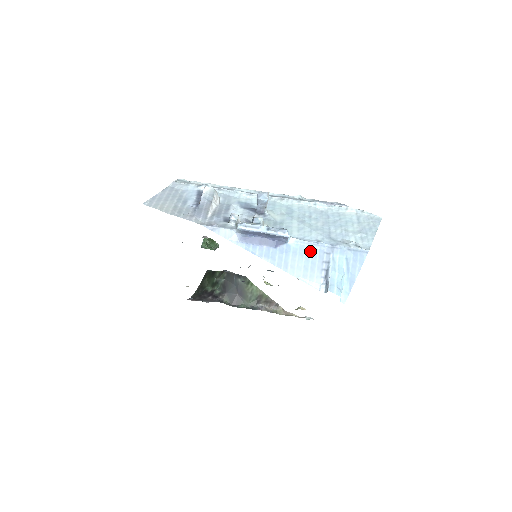
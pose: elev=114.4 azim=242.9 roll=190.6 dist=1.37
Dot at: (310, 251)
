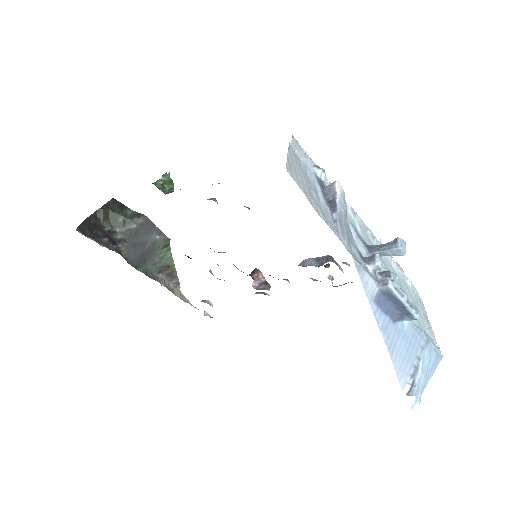
Dot at: (413, 339)
